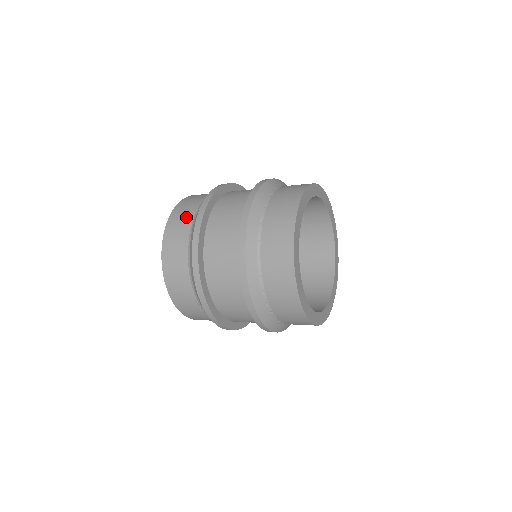
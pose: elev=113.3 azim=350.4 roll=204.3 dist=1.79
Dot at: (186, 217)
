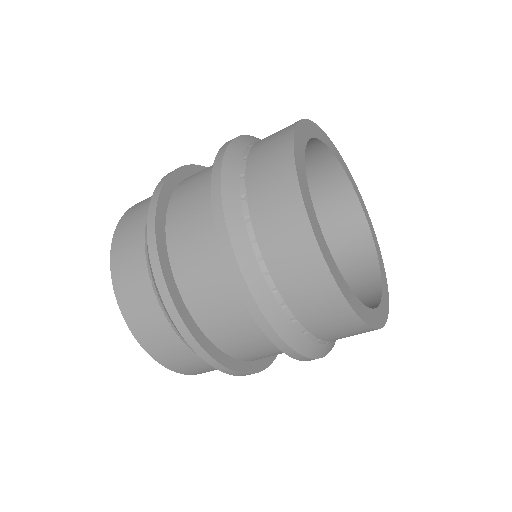
Dot at: occluded
